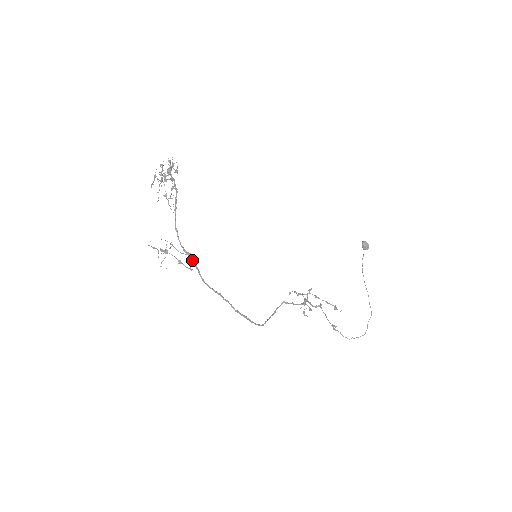
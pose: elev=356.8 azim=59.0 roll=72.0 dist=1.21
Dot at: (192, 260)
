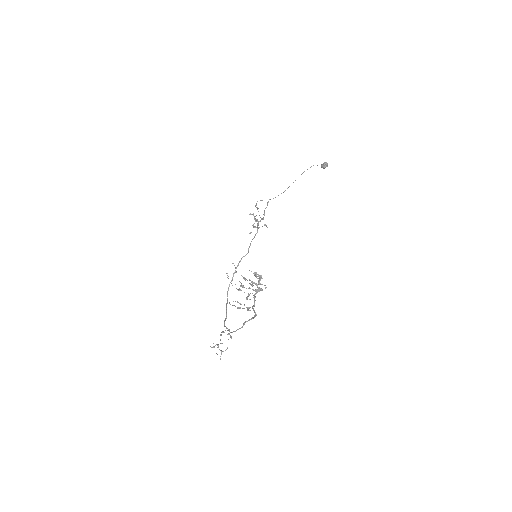
Dot at: (229, 334)
